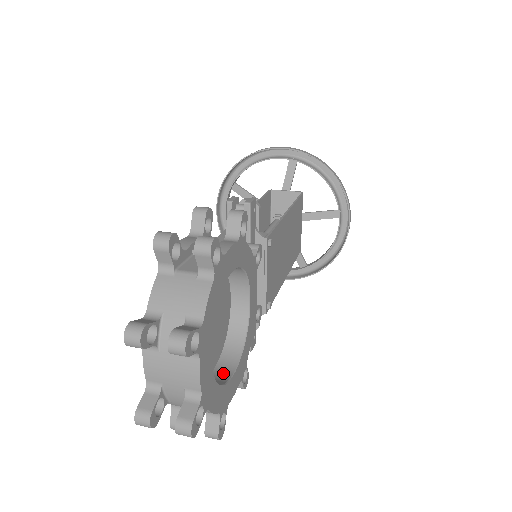
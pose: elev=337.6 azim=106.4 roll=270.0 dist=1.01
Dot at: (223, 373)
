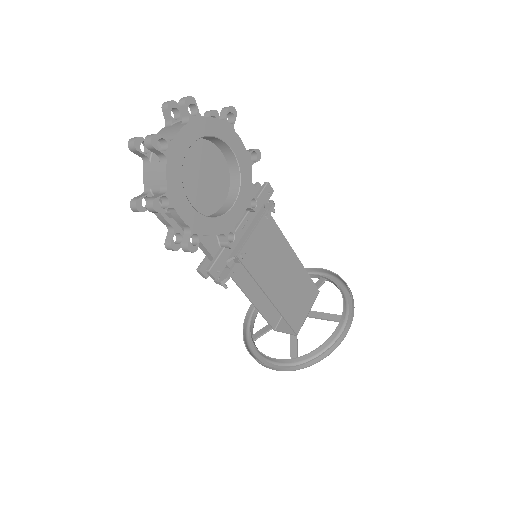
Dot at: occluded
